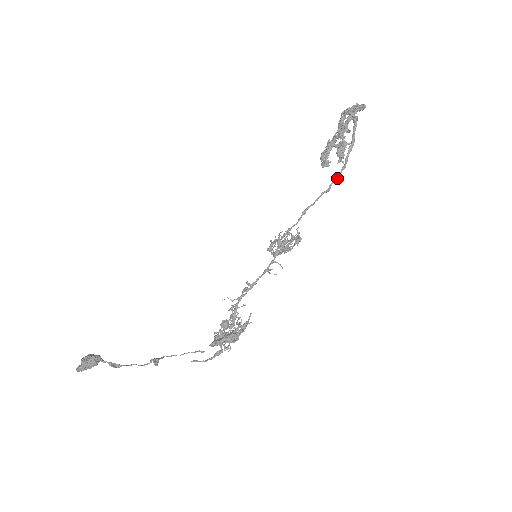
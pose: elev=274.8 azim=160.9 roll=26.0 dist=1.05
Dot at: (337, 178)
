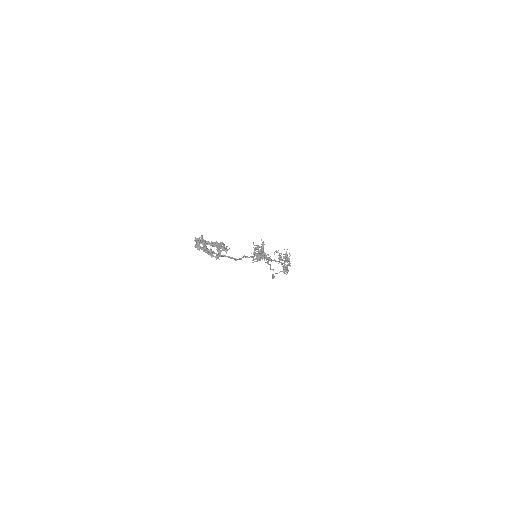
Dot at: (236, 260)
